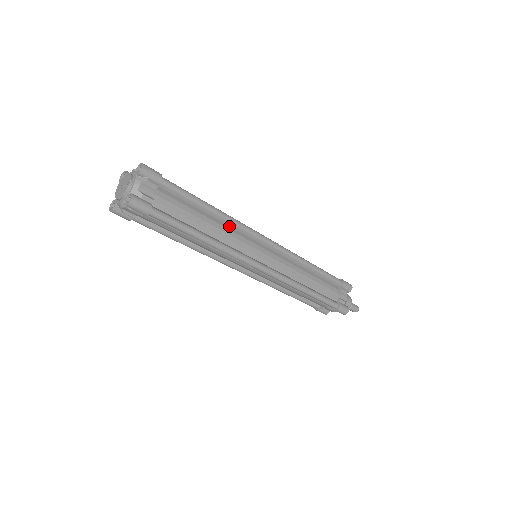
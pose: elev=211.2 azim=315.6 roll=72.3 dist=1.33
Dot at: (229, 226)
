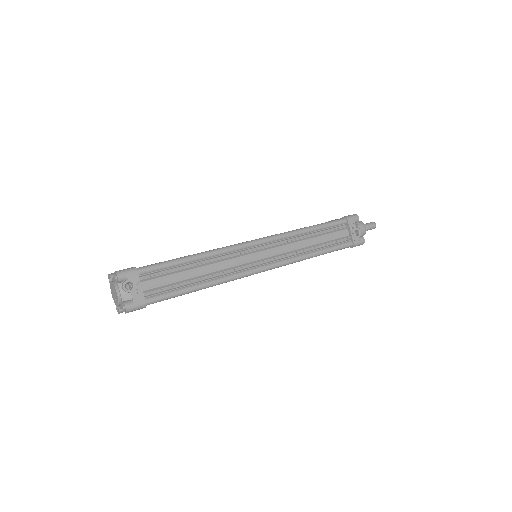
Dot at: occluded
